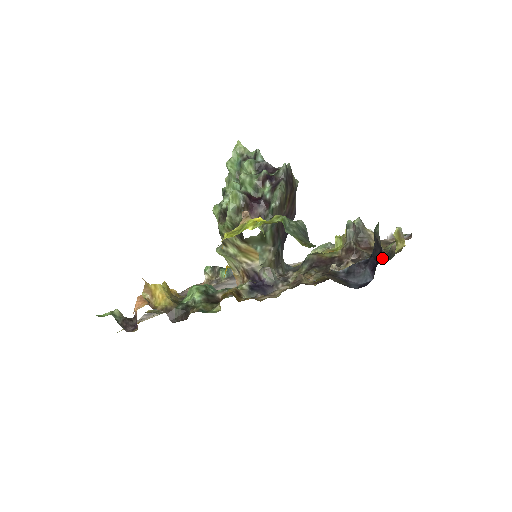
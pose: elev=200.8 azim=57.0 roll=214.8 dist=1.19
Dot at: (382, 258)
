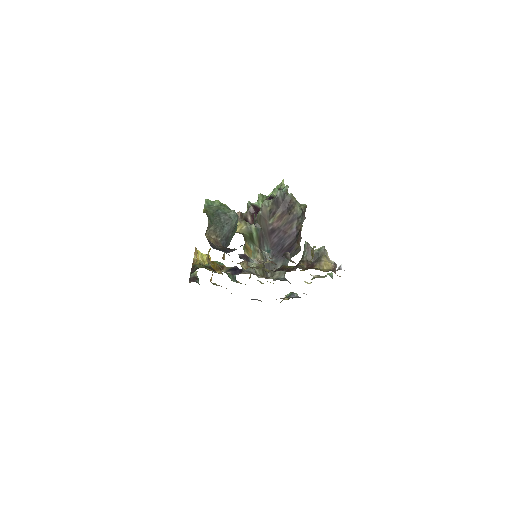
Dot at: occluded
